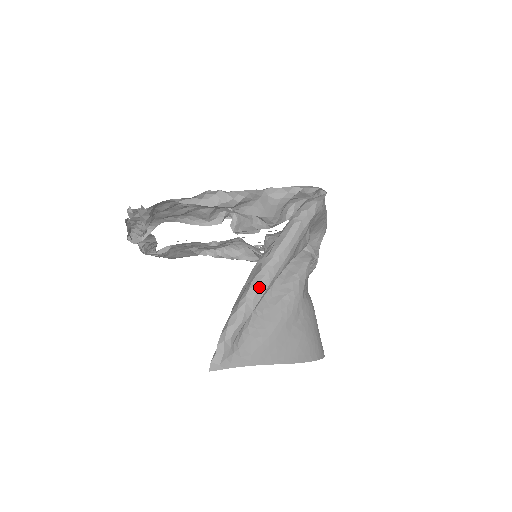
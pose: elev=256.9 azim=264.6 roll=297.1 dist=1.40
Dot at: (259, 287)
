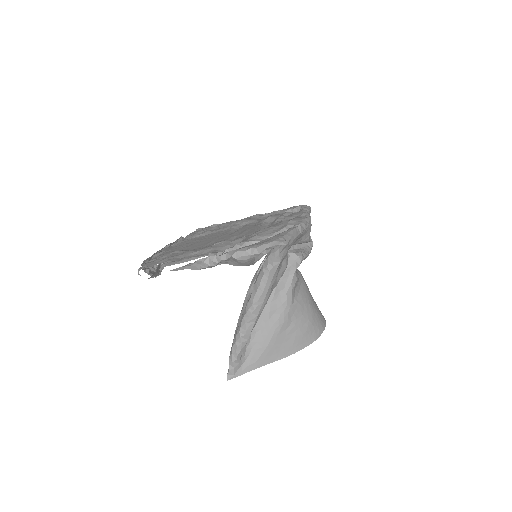
Dot at: (247, 325)
